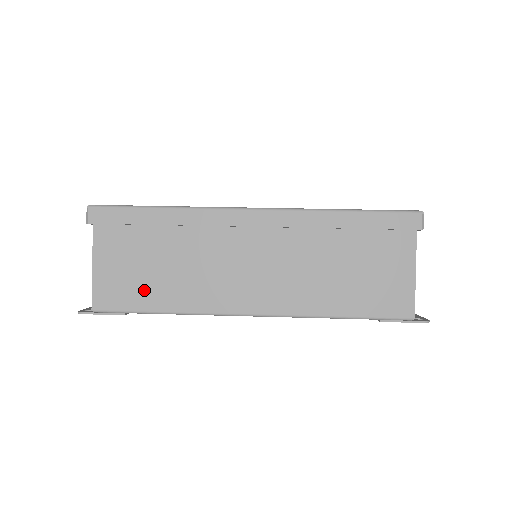
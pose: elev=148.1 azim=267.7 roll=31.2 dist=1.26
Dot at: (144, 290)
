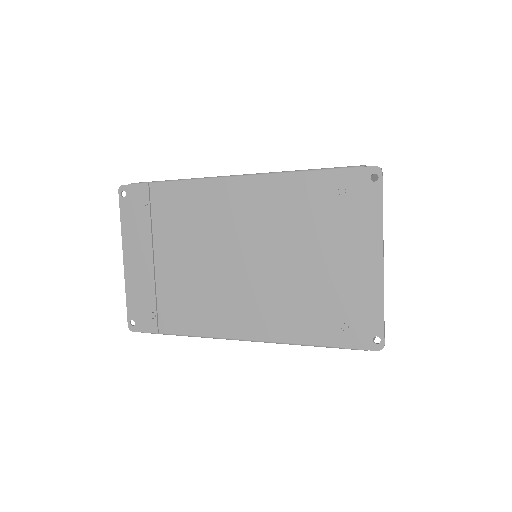
Dot at: occluded
